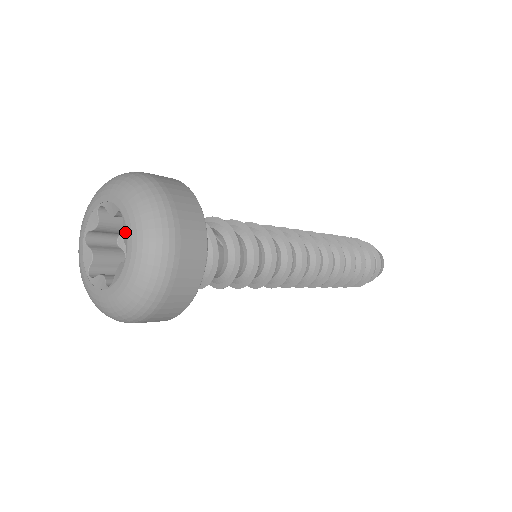
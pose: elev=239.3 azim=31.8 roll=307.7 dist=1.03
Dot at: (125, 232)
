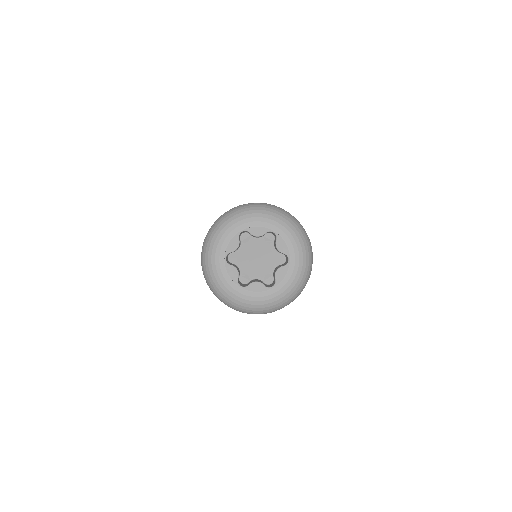
Dot at: (282, 274)
